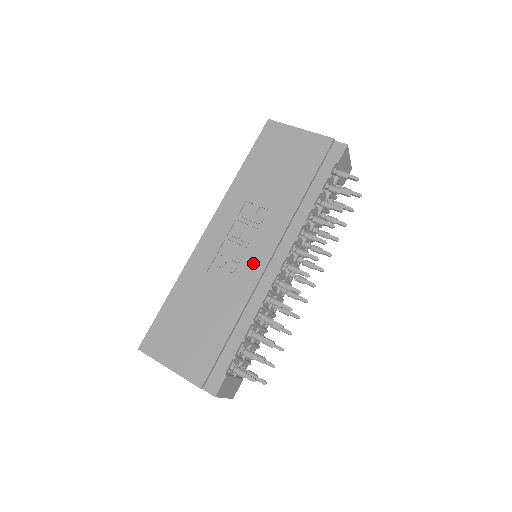
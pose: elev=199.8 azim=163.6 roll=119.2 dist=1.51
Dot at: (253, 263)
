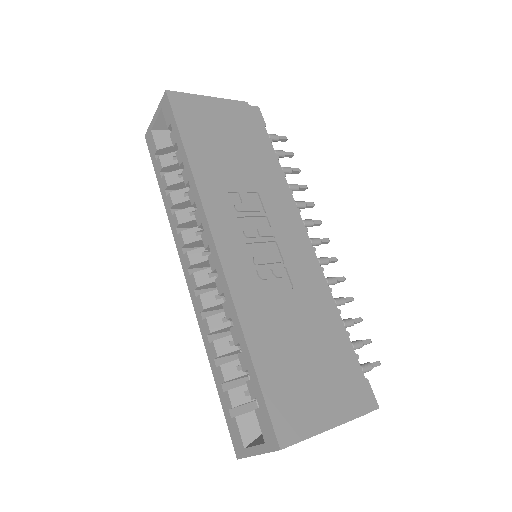
Dot at: (293, 253)
